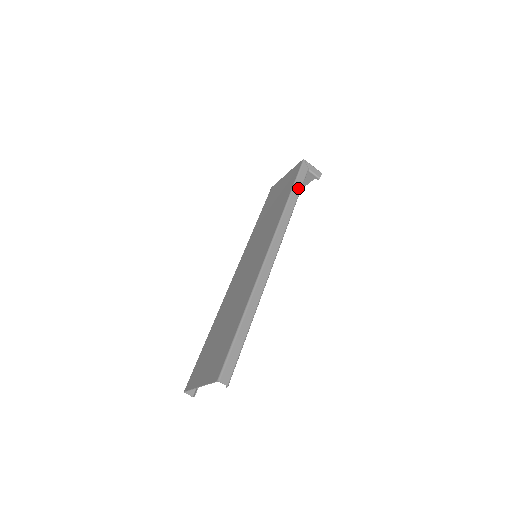
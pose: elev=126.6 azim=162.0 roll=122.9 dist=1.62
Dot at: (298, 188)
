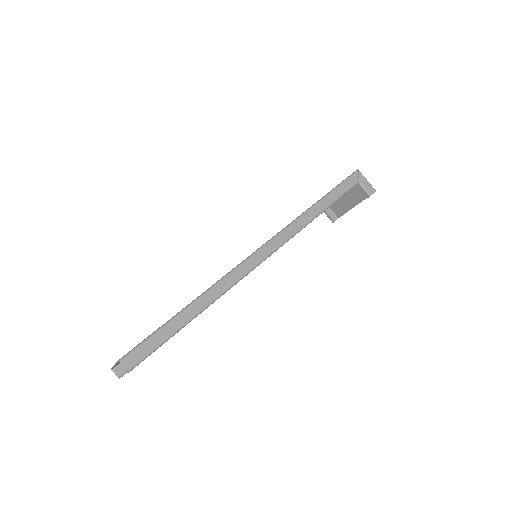
Dot at: (334, 196)
